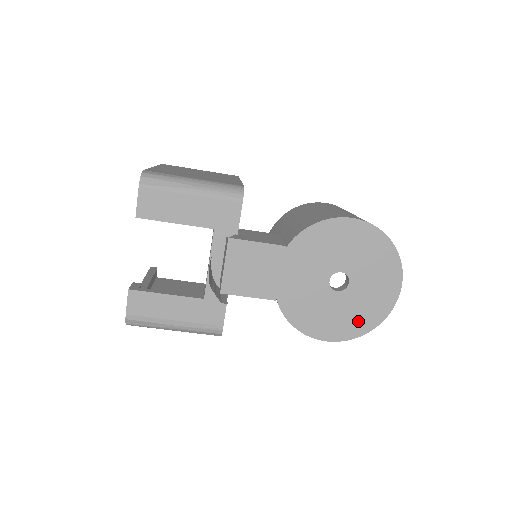
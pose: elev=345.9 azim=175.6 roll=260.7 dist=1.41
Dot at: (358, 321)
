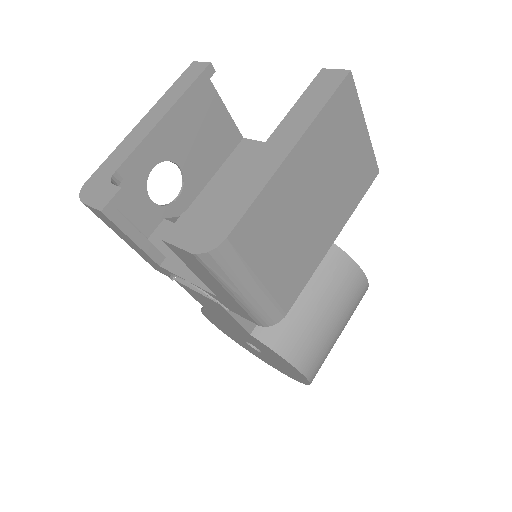
Dot at: (239, 342)
